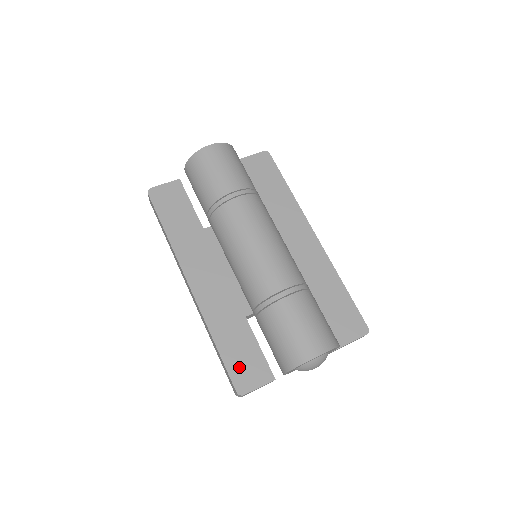
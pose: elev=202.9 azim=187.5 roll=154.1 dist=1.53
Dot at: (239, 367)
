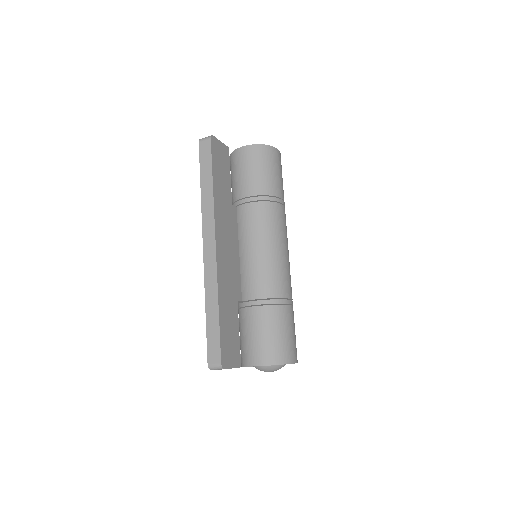
Dot at: (227, 342)
